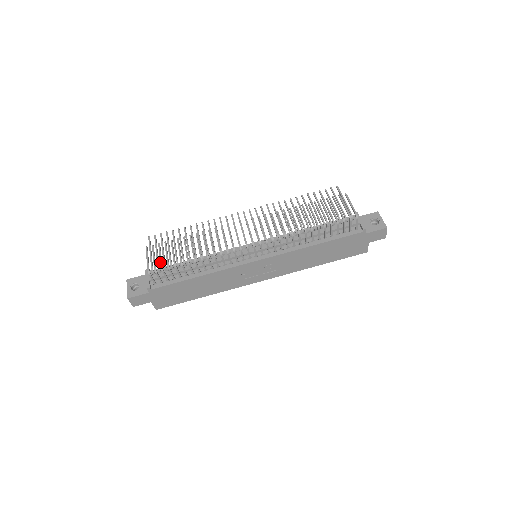
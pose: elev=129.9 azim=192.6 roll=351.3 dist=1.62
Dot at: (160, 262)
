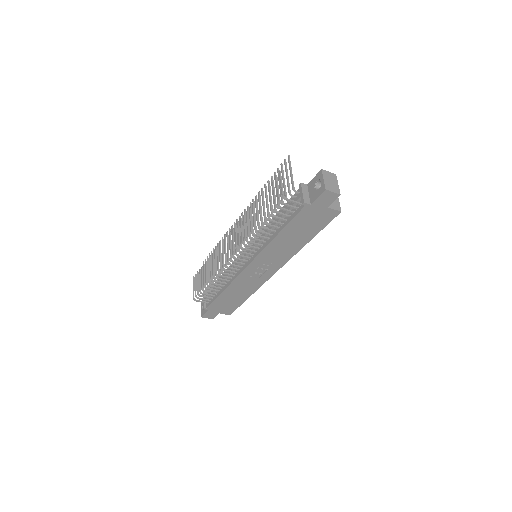
Dot at: (197, 290)
